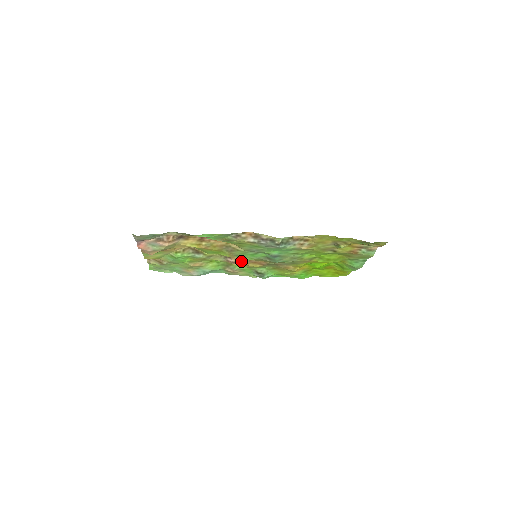
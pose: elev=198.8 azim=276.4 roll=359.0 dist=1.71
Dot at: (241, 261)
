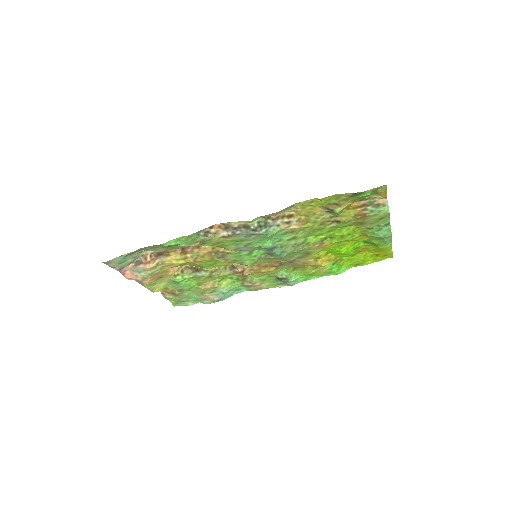
Dot at: (250, 269)
